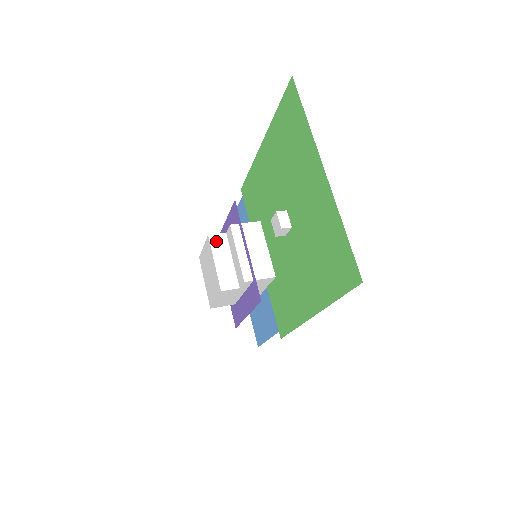
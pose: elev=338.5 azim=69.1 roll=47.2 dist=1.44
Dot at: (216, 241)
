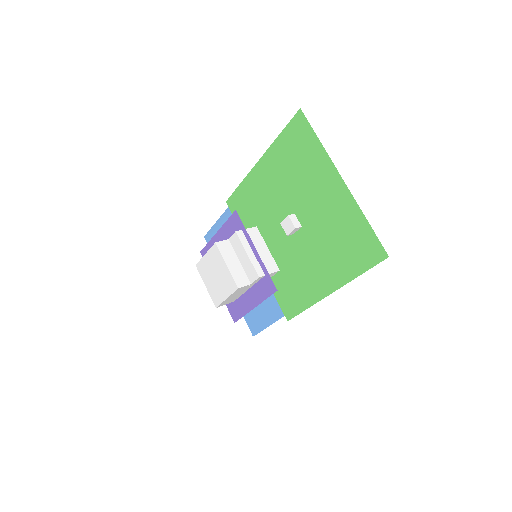
Dot at: (223, 247)
